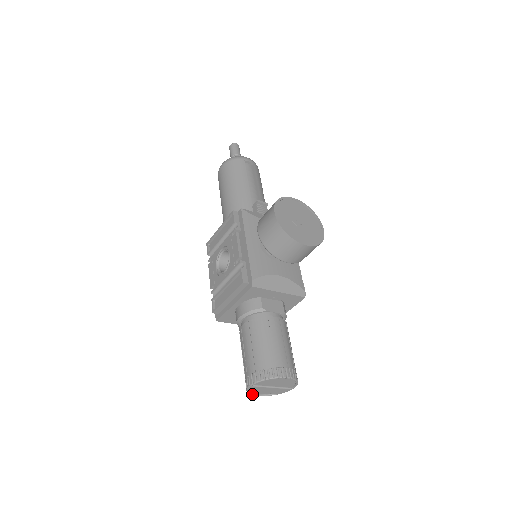
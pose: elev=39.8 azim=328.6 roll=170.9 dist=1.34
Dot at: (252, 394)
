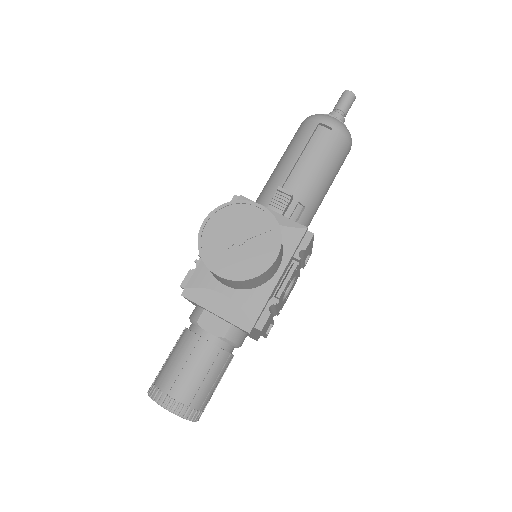
Dot at: occluded
